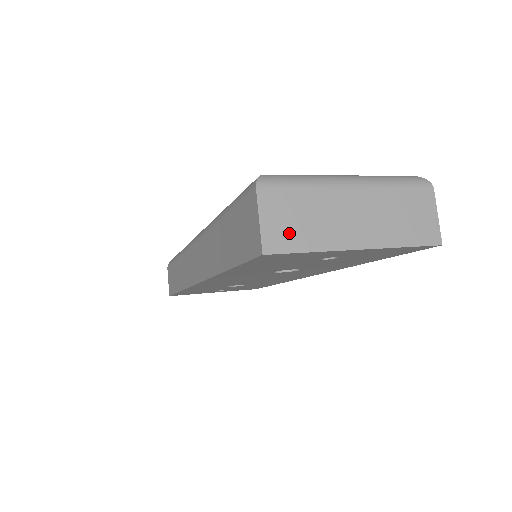
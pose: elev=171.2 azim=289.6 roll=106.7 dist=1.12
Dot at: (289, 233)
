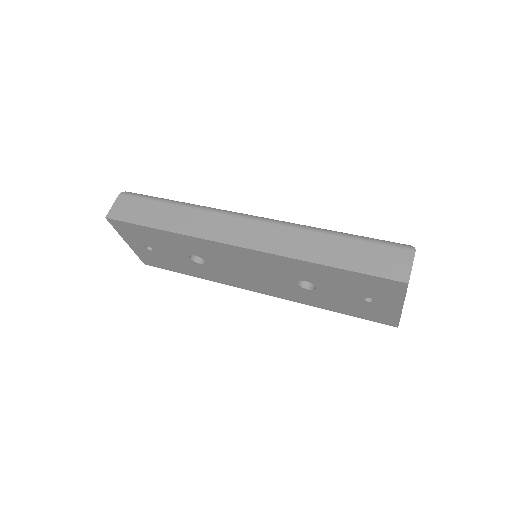
Dot at: occluded
